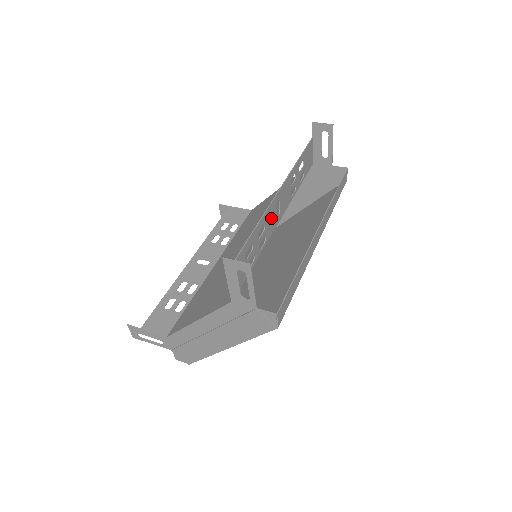
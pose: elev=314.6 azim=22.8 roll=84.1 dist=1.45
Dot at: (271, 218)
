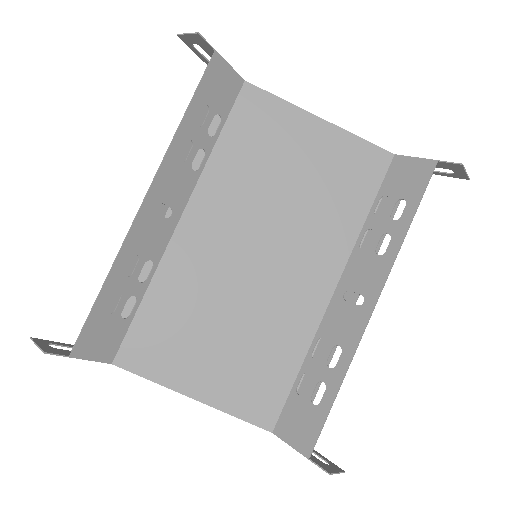
Dot at: (345, 323)
